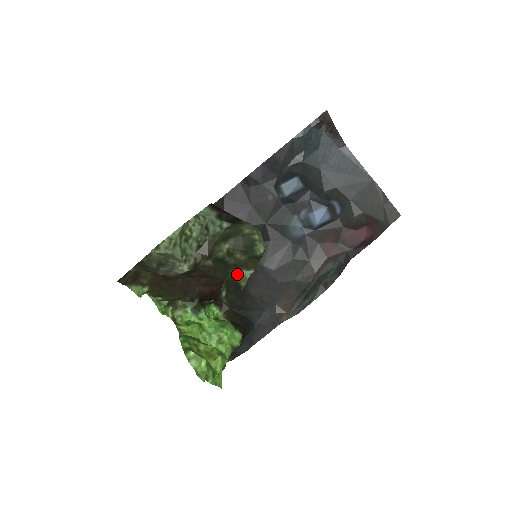
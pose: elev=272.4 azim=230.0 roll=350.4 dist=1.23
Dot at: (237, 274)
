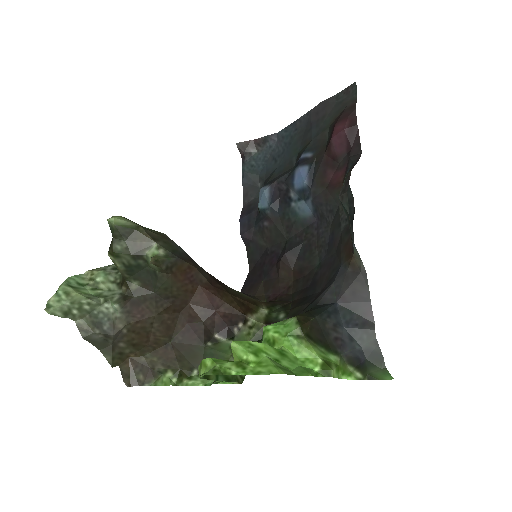
Dot at: occluded
